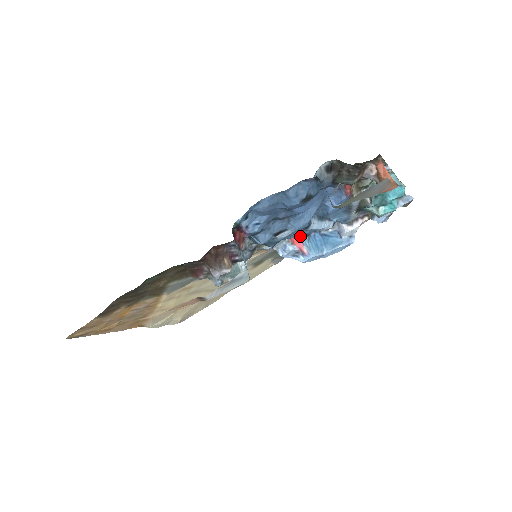
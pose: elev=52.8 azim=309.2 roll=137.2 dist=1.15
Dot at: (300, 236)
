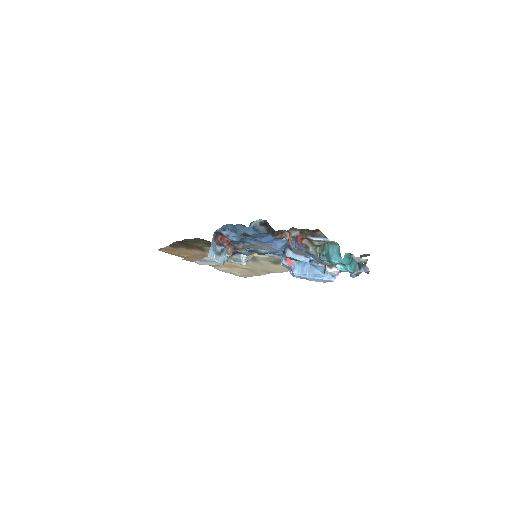
Dot at: (290, 258)
